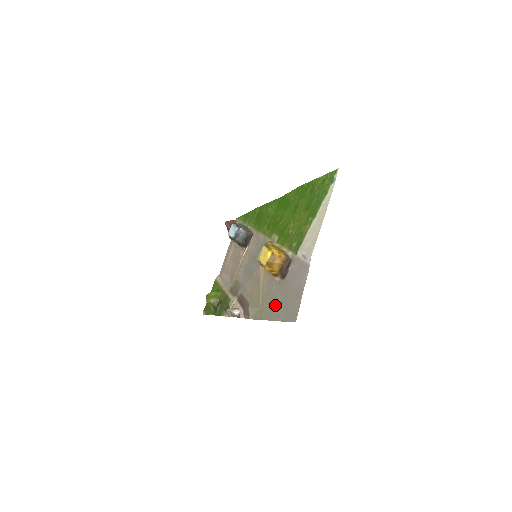
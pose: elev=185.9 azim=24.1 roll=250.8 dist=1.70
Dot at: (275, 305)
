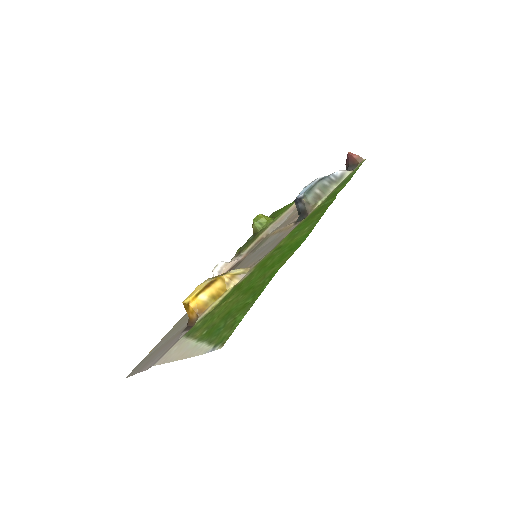
Dot at: (171, 333)
